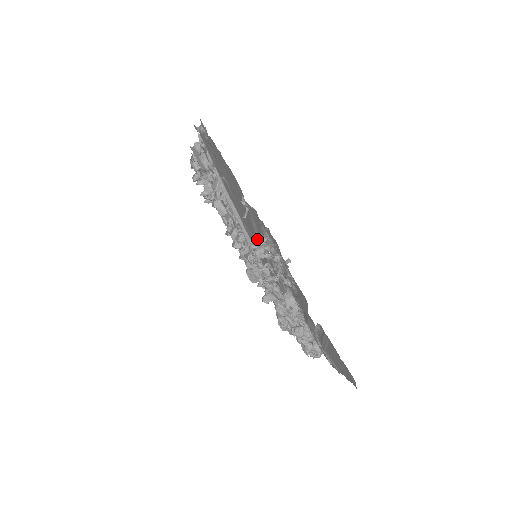
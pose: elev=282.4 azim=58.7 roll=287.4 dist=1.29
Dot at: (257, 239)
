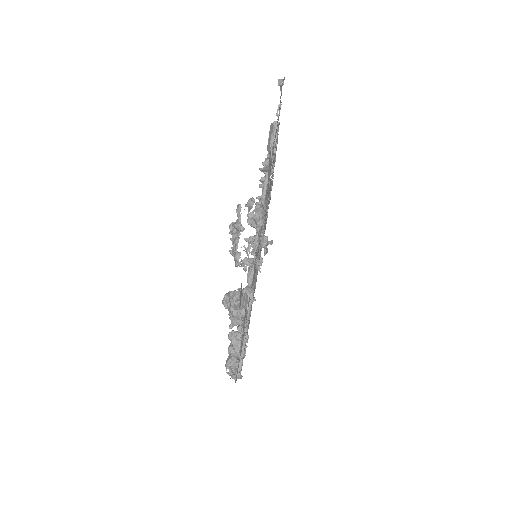
Dot at: (259, 204)
